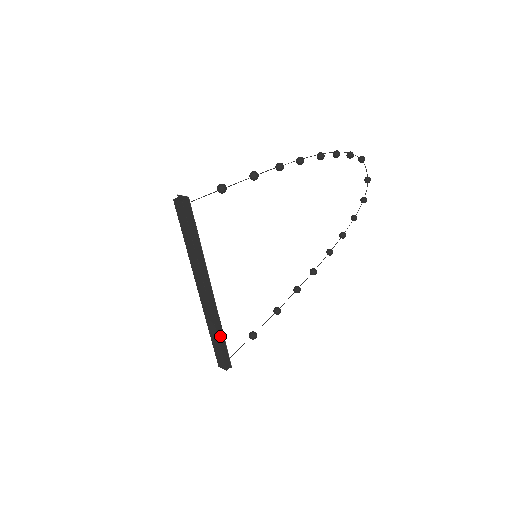
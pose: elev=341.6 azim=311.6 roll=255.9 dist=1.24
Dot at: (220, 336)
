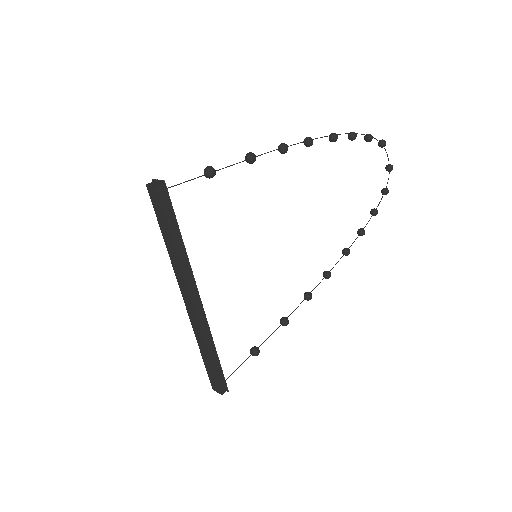
Dot at: (212, 353)
